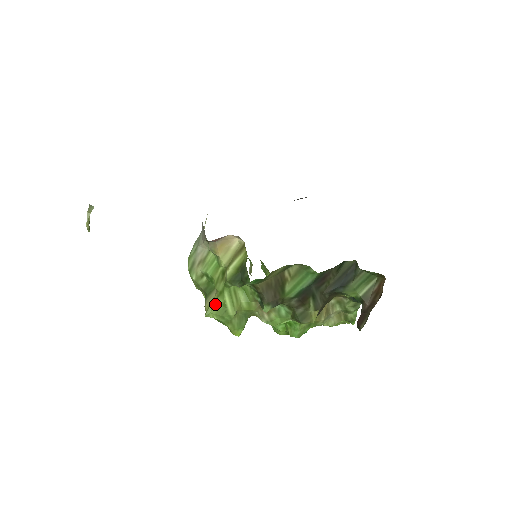
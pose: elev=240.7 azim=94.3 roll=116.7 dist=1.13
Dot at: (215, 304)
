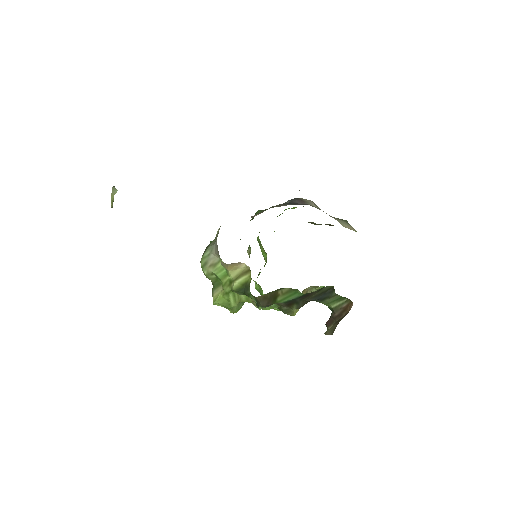
Dot at: (221, 298)
